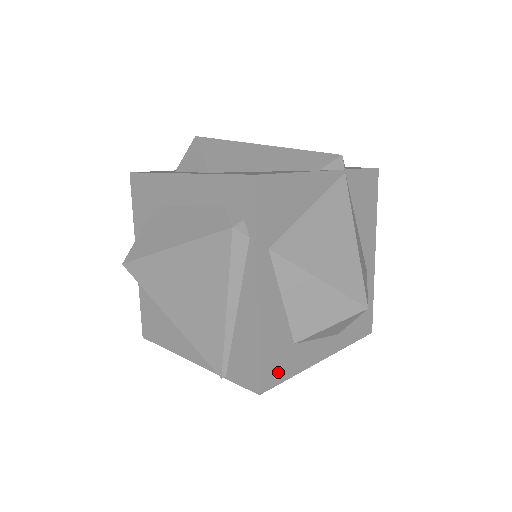
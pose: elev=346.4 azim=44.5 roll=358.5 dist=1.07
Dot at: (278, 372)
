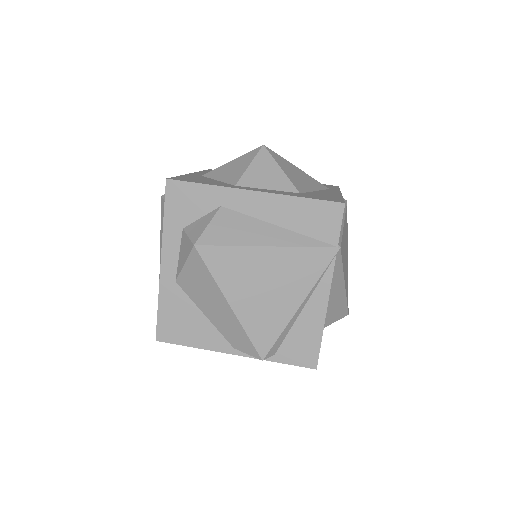
Dot at: occluded
